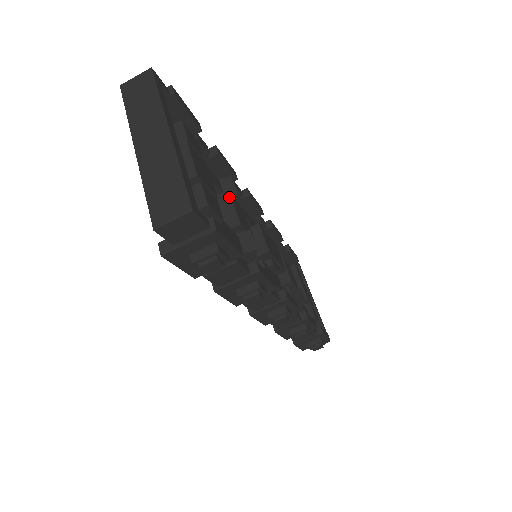
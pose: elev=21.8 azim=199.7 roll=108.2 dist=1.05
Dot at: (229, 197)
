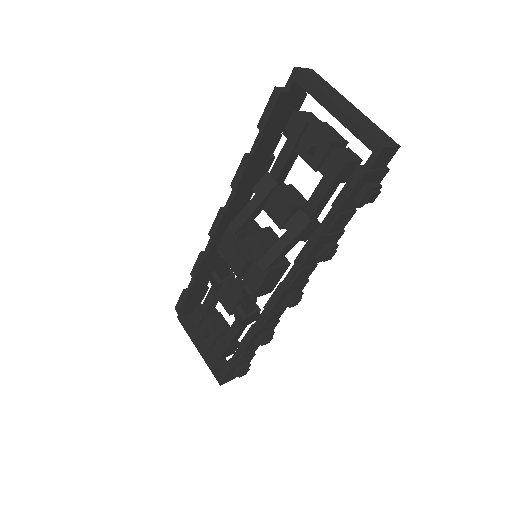
Dot at: (293, 186)
